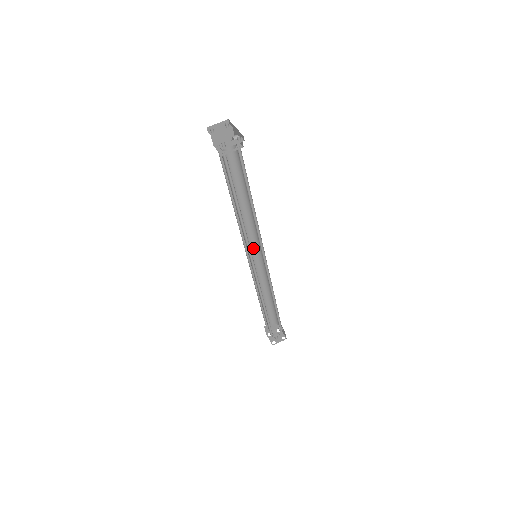
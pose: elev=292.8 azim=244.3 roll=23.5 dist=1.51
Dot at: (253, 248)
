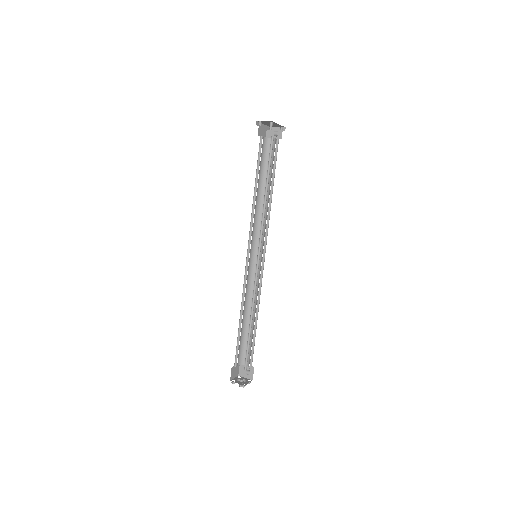
Dot at: occluded
